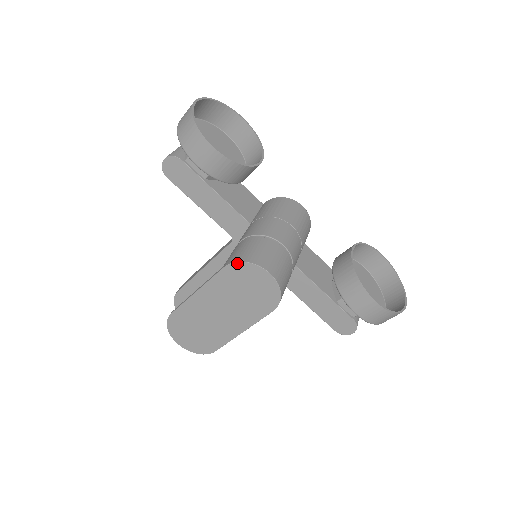
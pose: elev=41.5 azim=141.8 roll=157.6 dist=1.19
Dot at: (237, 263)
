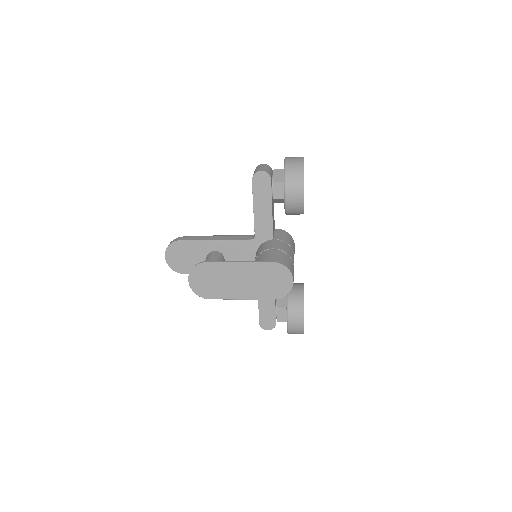
Dot at: (282, 265)
